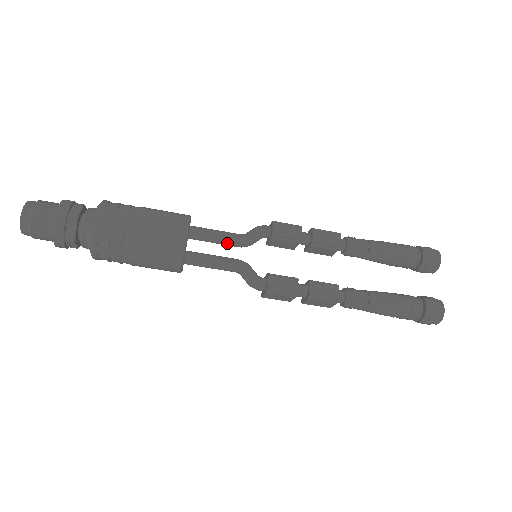
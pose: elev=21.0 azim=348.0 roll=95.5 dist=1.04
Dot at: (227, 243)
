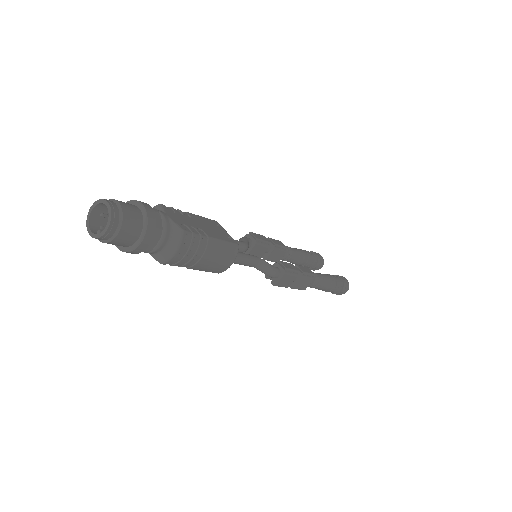
Dot at: occluded
